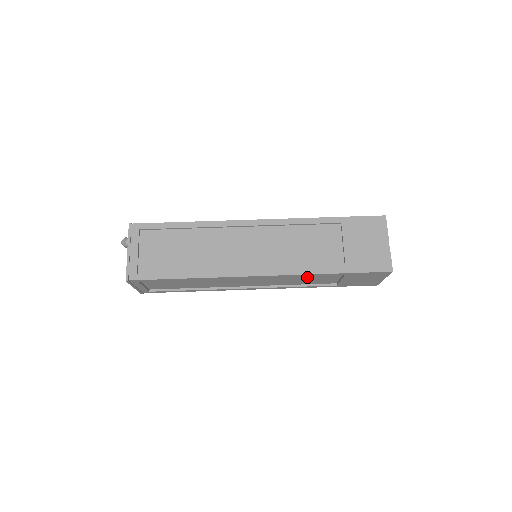
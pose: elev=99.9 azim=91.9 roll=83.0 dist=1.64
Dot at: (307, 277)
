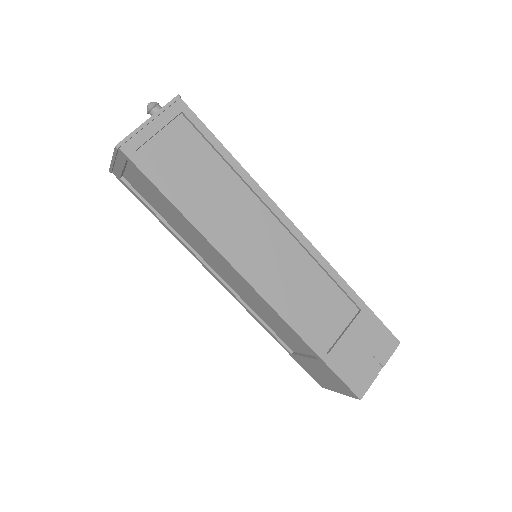
Dot at: (282, 325)
